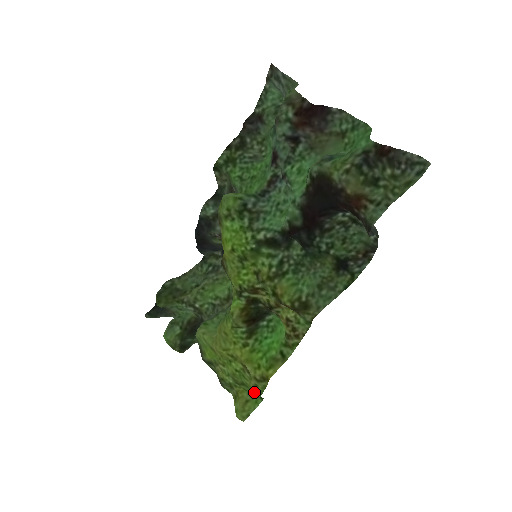
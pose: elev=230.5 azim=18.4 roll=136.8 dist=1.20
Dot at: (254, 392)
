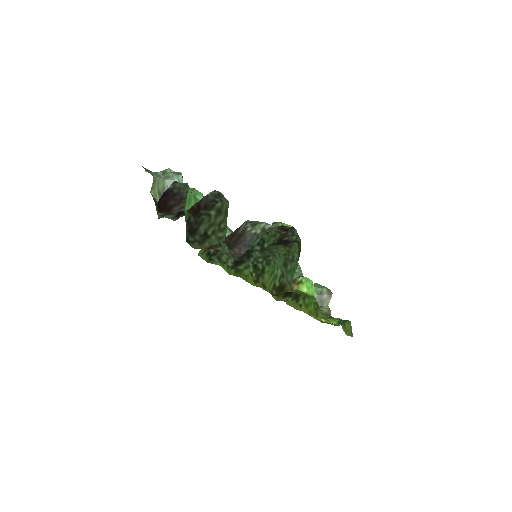
Dot at: (334, 324)
